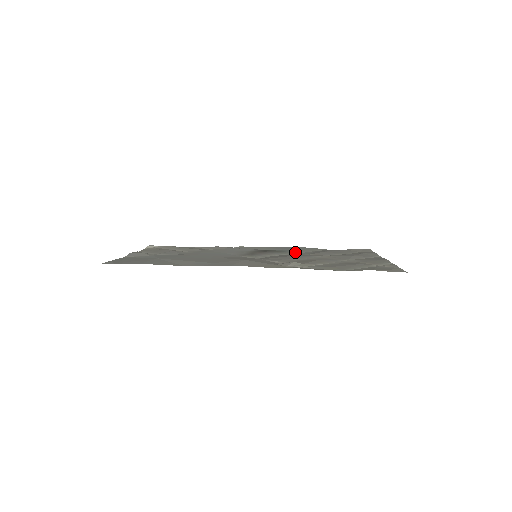
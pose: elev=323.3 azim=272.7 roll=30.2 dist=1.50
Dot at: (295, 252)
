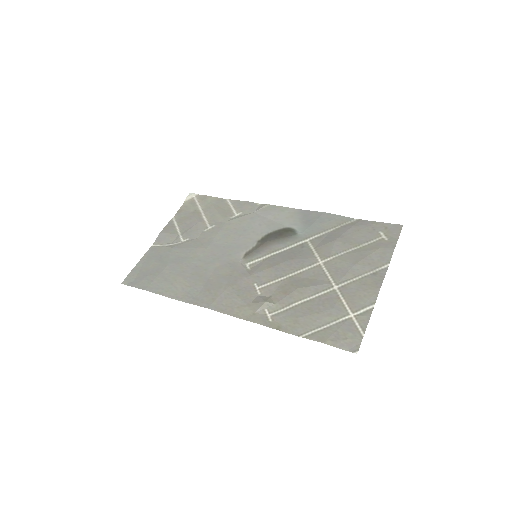
Dot at: (306, 237)
